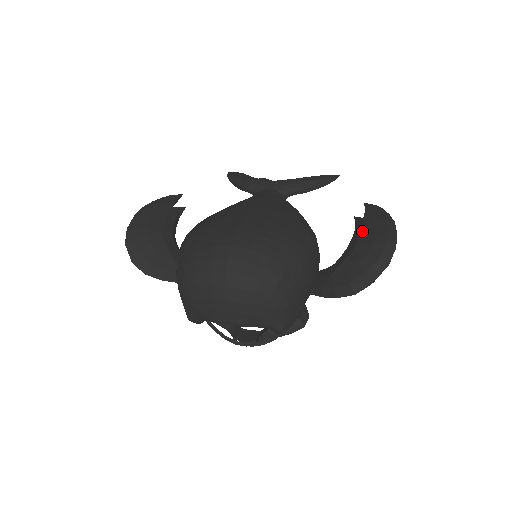
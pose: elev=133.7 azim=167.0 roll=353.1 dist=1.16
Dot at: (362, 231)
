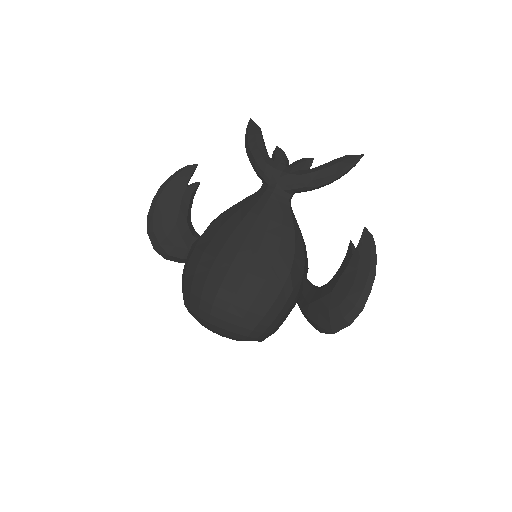
Dot at: (344, 275)
